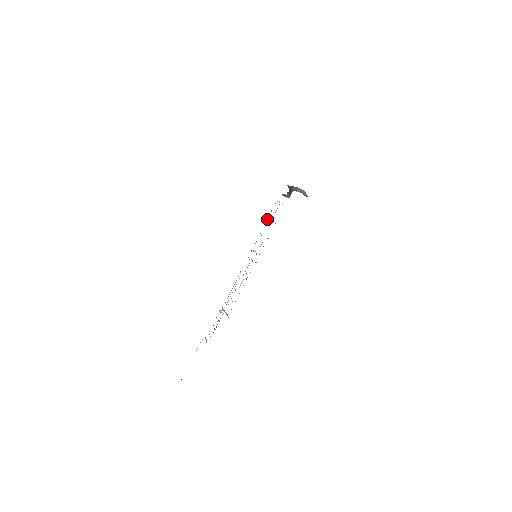
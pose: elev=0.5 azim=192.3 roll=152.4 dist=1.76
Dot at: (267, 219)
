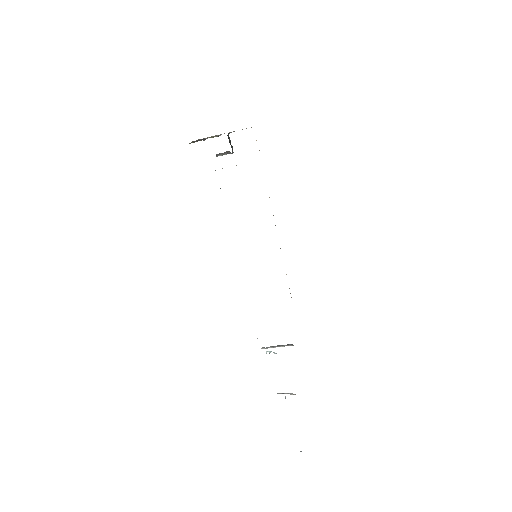
Dot at: occluded
